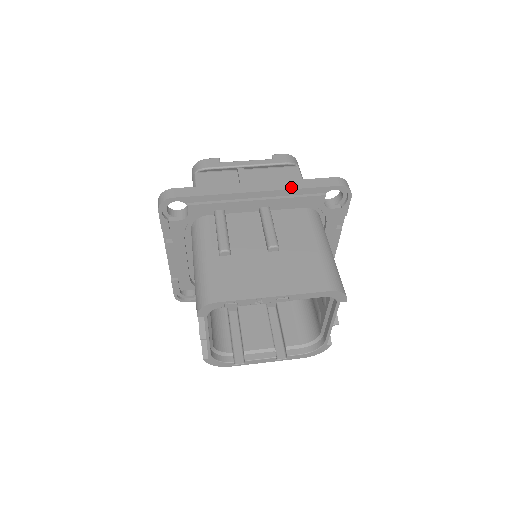
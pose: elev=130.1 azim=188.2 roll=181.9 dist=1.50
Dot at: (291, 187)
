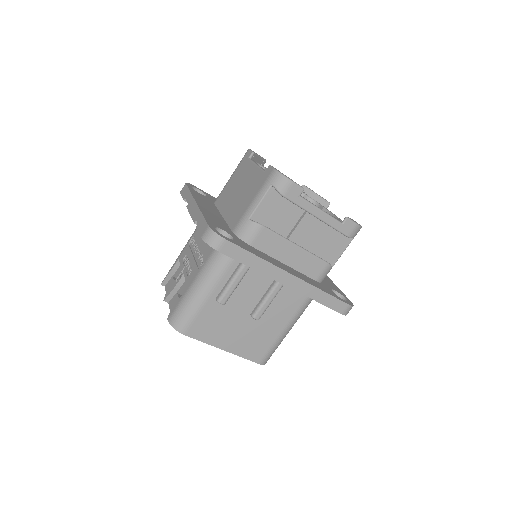
Dot at: (311, 296)
